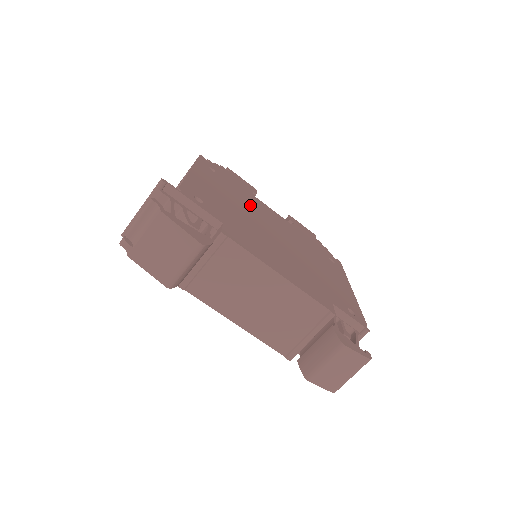
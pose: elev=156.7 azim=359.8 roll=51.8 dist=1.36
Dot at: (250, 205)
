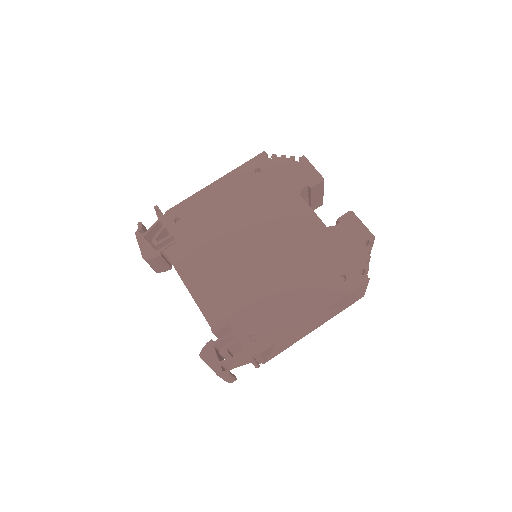
Dot at: (264, 210)
